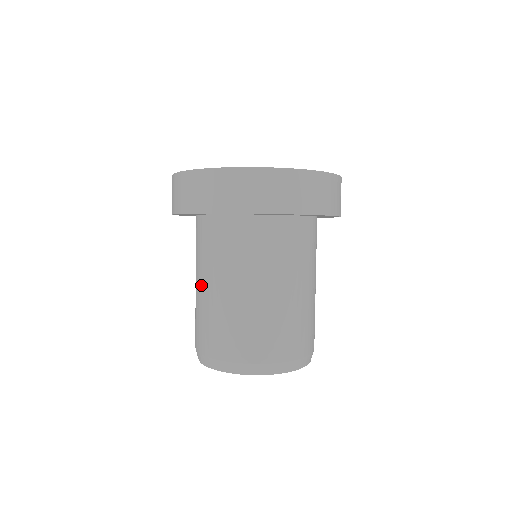
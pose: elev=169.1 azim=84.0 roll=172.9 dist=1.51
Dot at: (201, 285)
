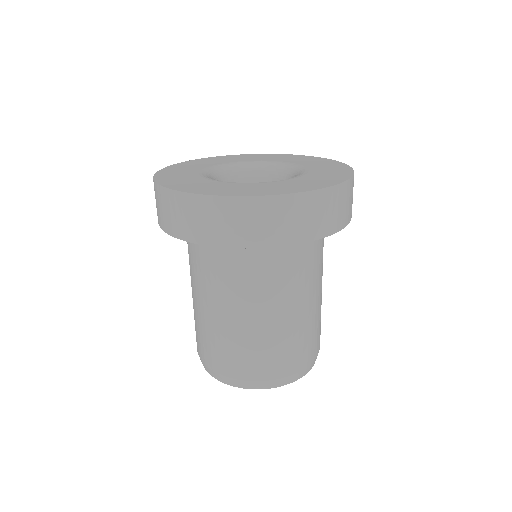
Dot at: (196, 298)
